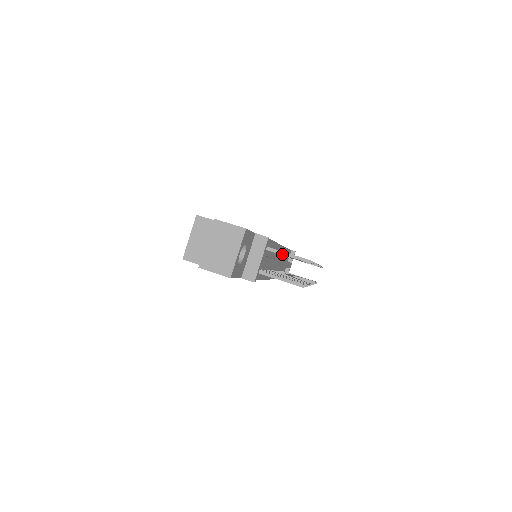
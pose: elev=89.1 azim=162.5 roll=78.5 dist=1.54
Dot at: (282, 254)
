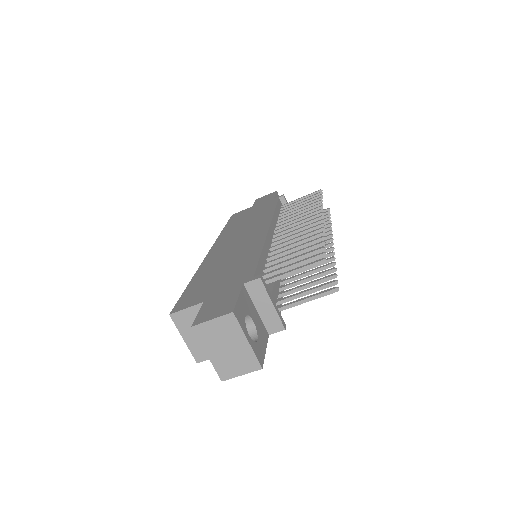
Dot at: (287, 276)
